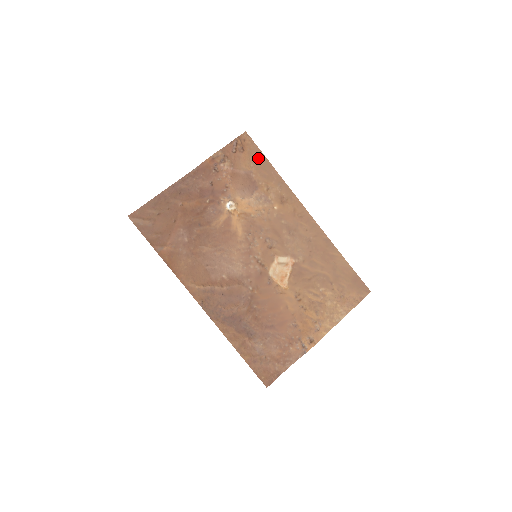
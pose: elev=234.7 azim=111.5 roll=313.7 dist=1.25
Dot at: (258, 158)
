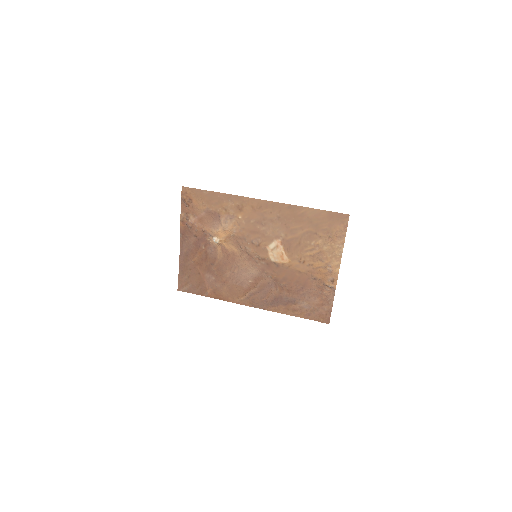
Dot at: (203, 196)
